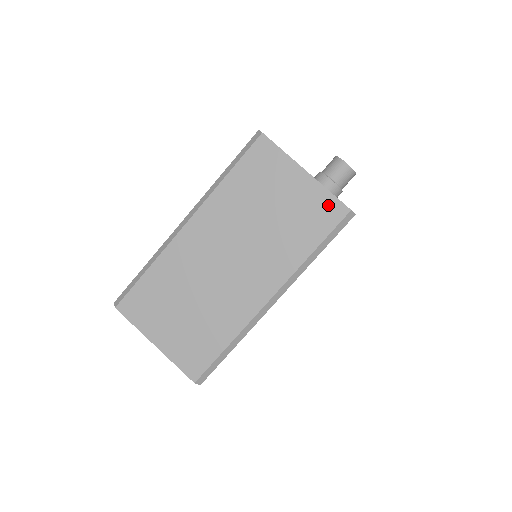
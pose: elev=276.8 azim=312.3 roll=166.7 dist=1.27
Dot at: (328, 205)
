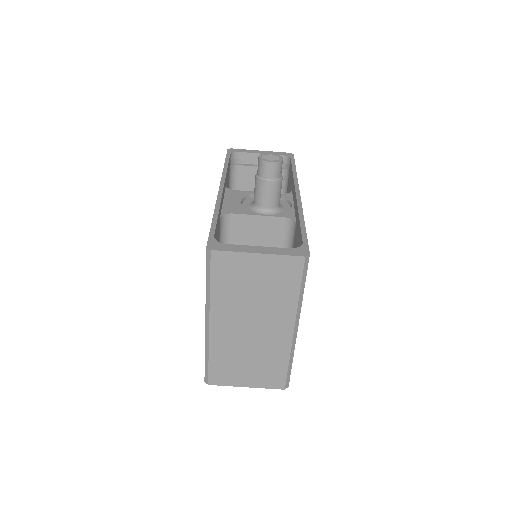
Dot at: (288, 263)
